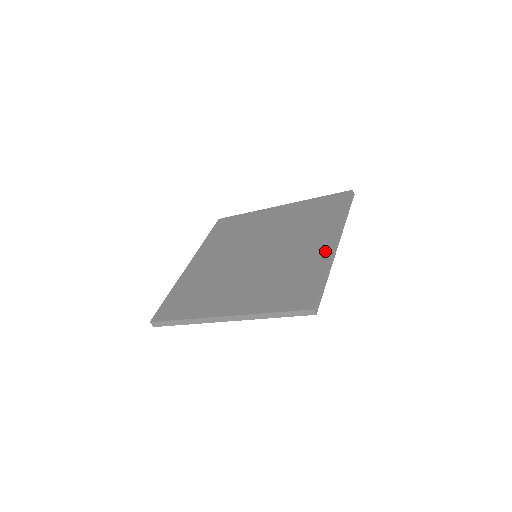
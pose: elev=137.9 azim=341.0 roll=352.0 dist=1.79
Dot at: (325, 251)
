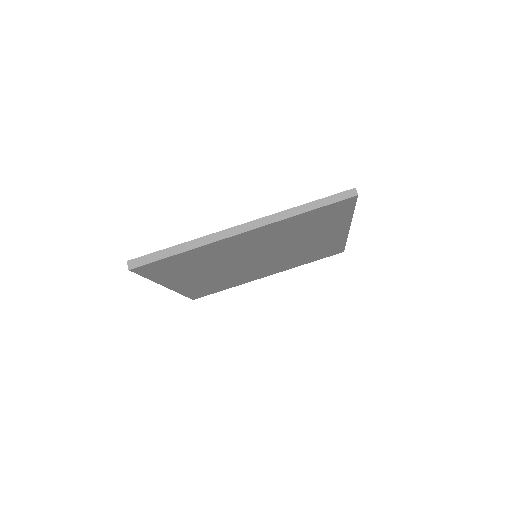
Dot at: occluded
